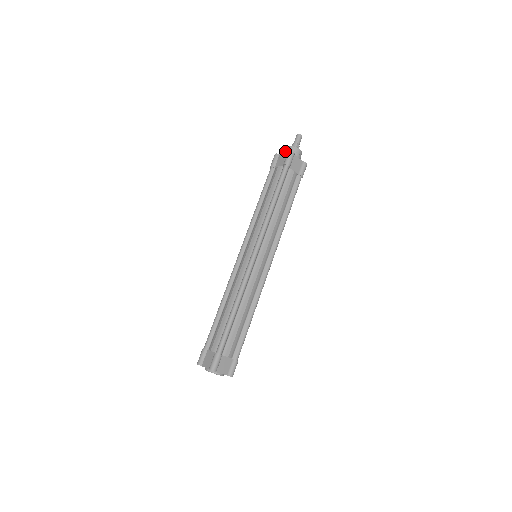
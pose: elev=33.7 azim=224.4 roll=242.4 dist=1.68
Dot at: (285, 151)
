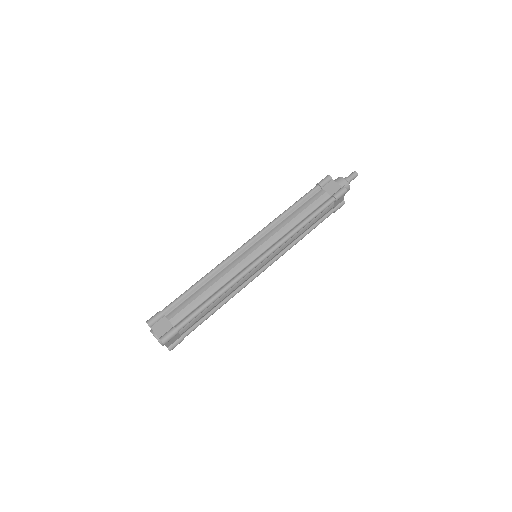
Dot at: (339, 181)
